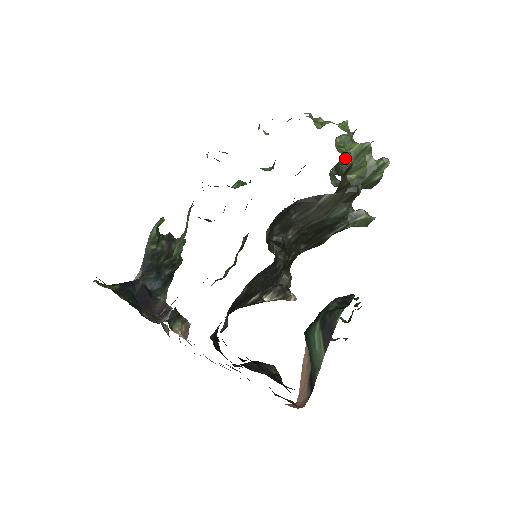
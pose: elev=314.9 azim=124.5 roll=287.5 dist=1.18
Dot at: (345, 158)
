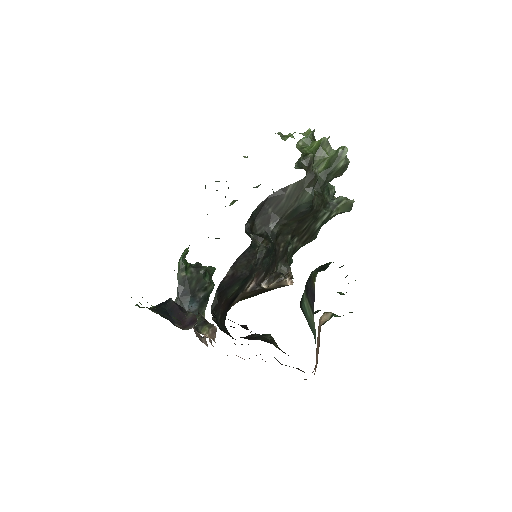
Dot at: (305, 154)
